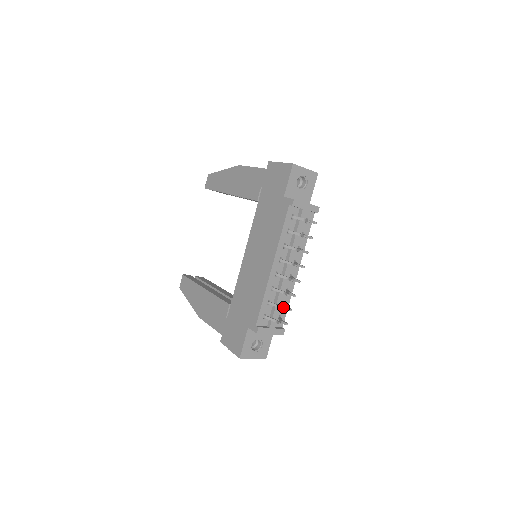
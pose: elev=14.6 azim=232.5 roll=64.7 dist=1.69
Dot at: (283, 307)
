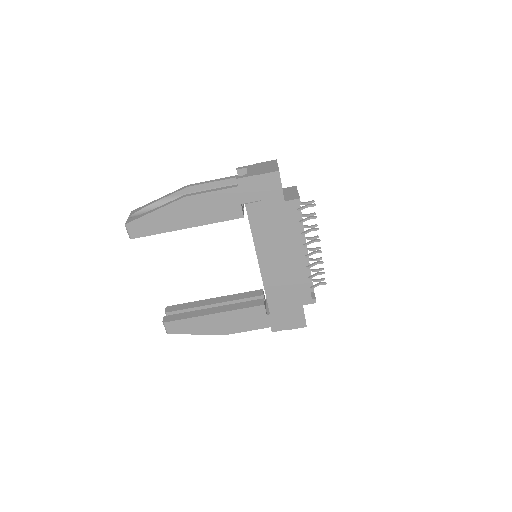
Dot at: (322, 272)
